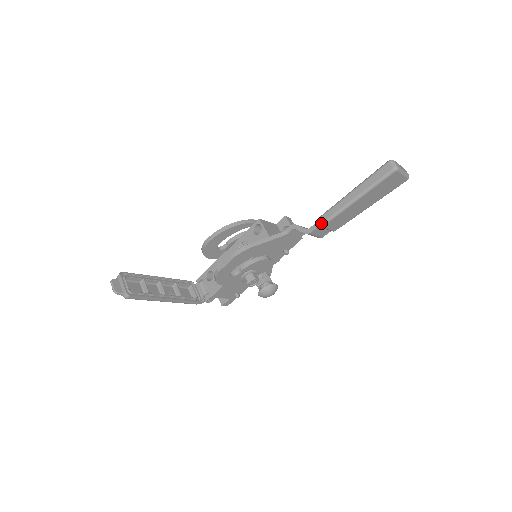
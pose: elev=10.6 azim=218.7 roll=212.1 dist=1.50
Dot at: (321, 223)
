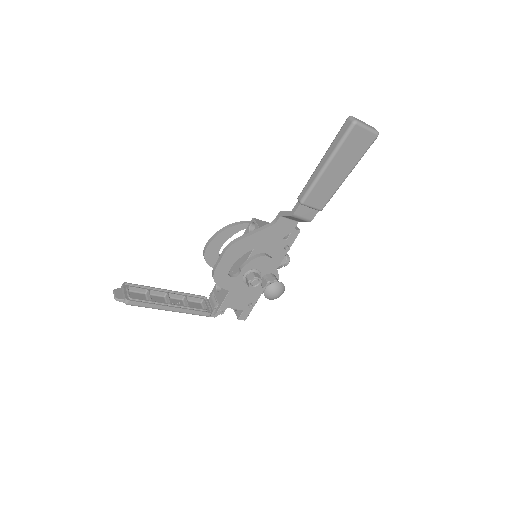
Dot at: (300, 200)
